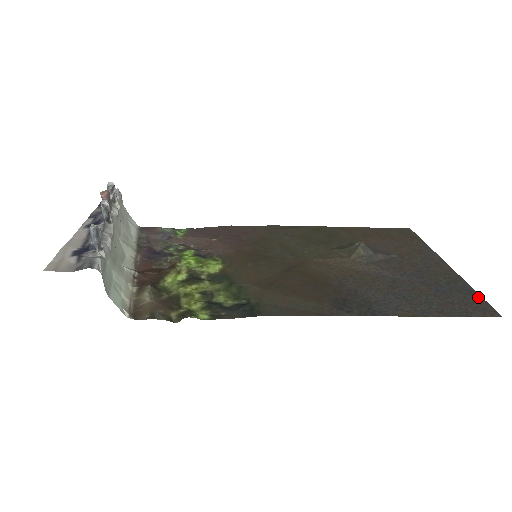
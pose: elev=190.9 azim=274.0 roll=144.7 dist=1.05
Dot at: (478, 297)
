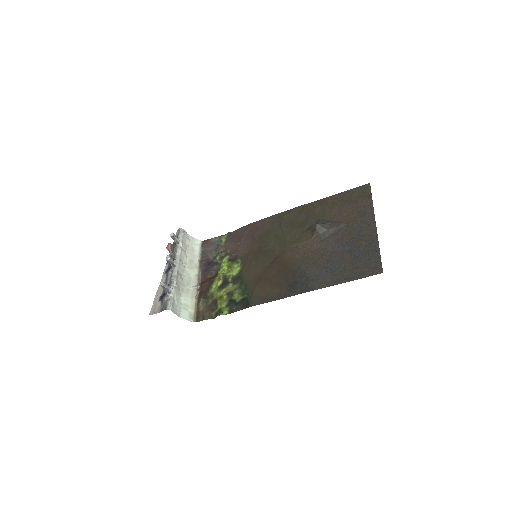
Dot at: (378, 256)
